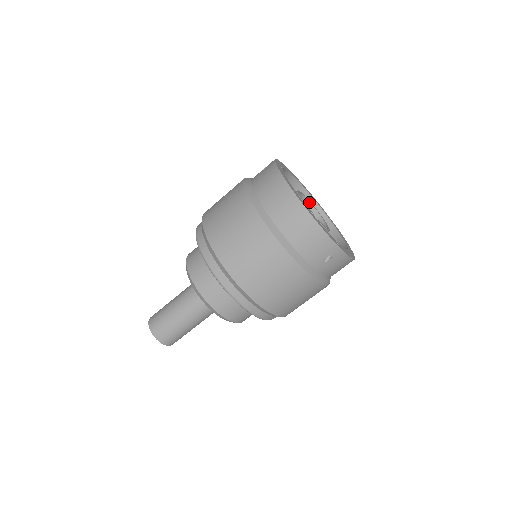
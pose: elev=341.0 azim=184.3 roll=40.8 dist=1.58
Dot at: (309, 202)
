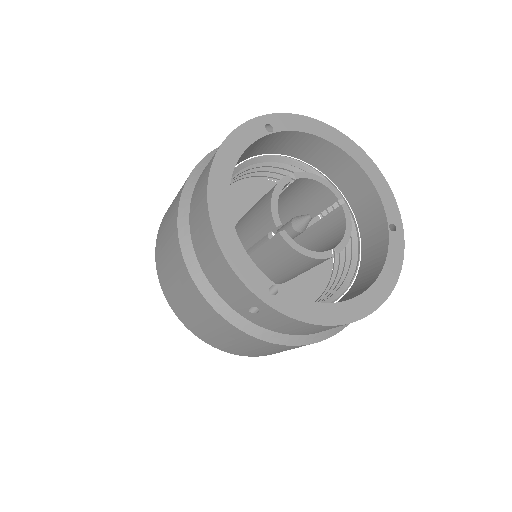
Dot at: (335, 195)
